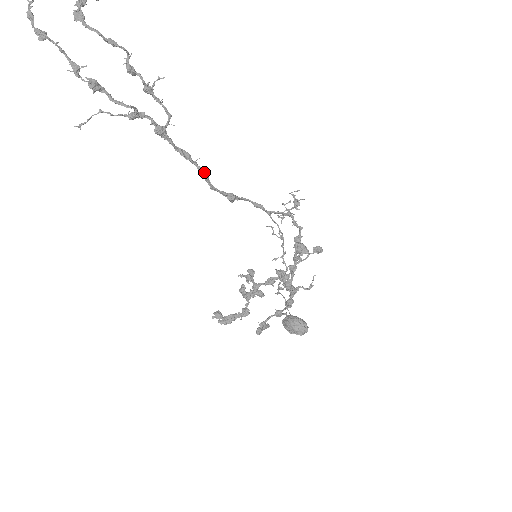
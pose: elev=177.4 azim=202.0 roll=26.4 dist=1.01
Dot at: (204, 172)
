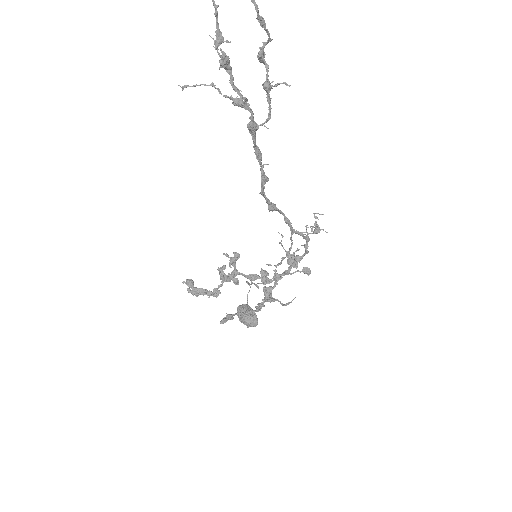
Dot at: (265, 178)
